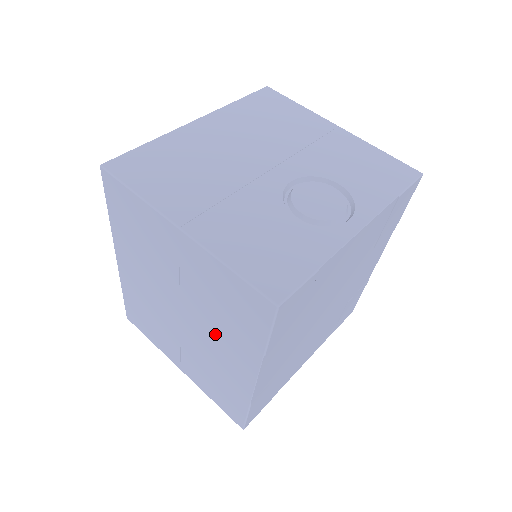
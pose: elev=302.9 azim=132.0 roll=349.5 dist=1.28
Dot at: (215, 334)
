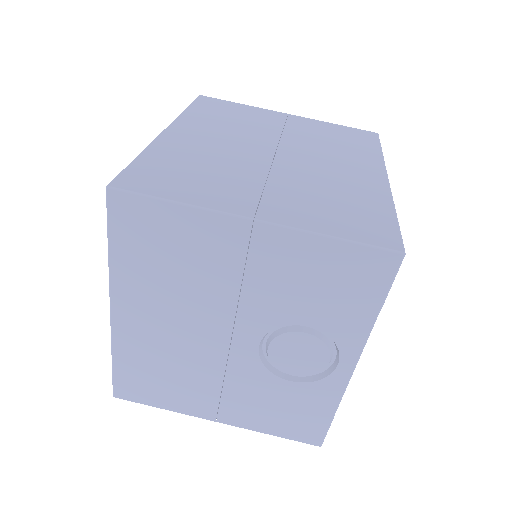
Dot at: occluded
